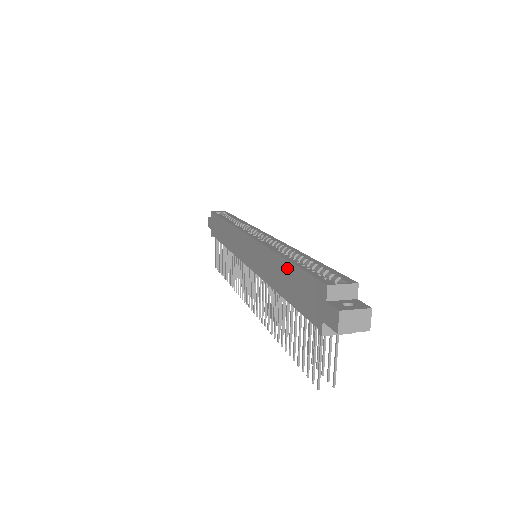
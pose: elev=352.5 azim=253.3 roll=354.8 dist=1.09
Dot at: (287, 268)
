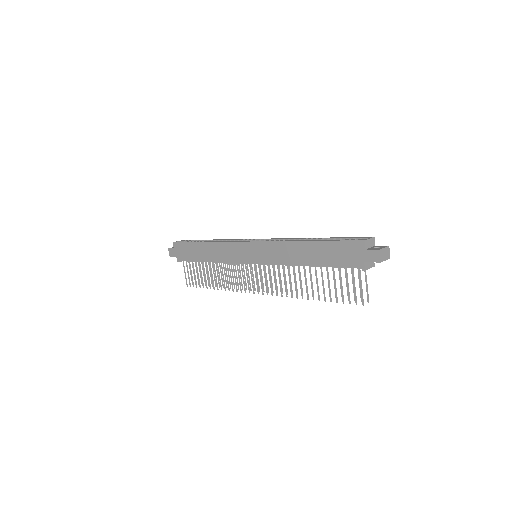
Dot at: (316, 246)
